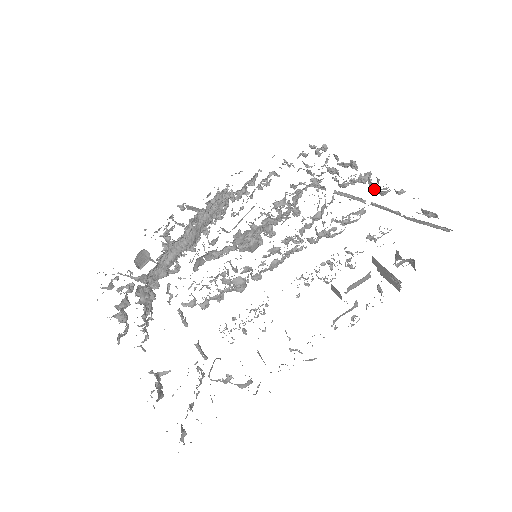
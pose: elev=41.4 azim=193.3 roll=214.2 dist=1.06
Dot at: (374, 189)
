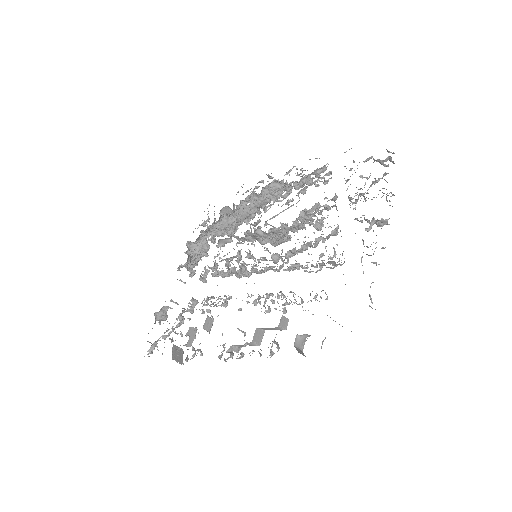
Dot at: (363, 244)
